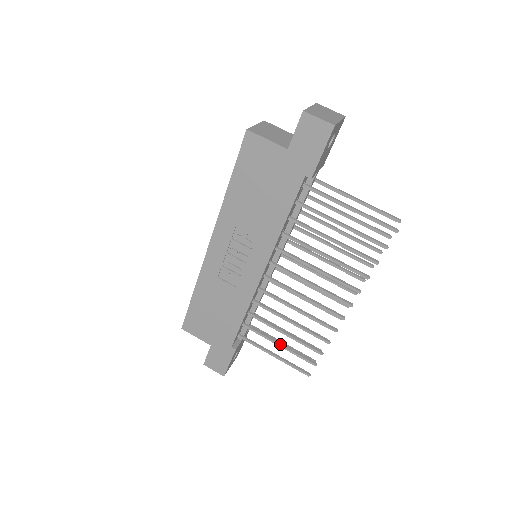
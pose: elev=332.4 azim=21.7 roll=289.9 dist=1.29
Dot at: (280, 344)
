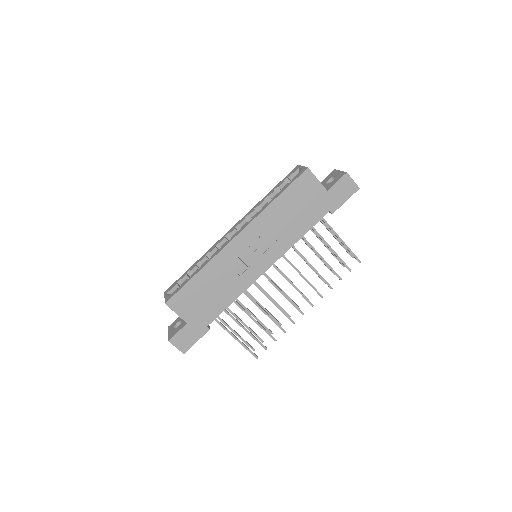
Dot at: occluded
